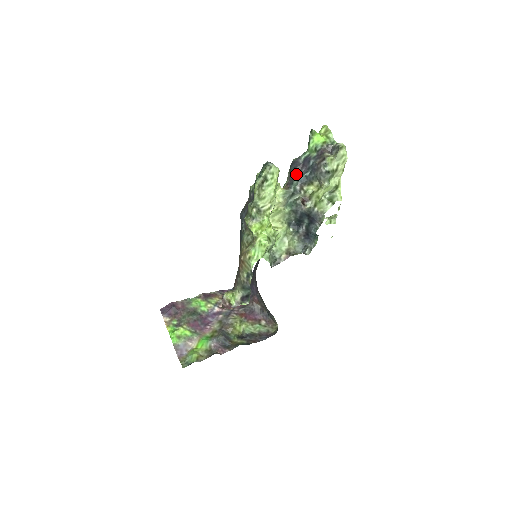
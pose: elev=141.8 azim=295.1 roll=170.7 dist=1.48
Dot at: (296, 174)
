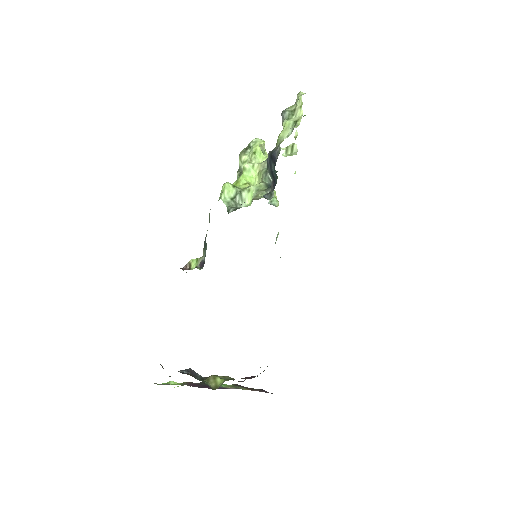
Dot at: occluded
